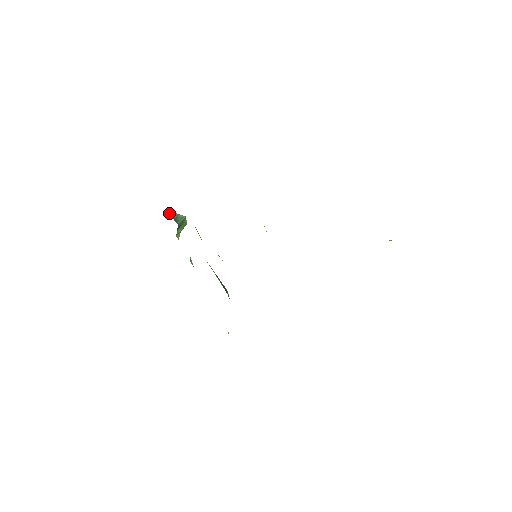
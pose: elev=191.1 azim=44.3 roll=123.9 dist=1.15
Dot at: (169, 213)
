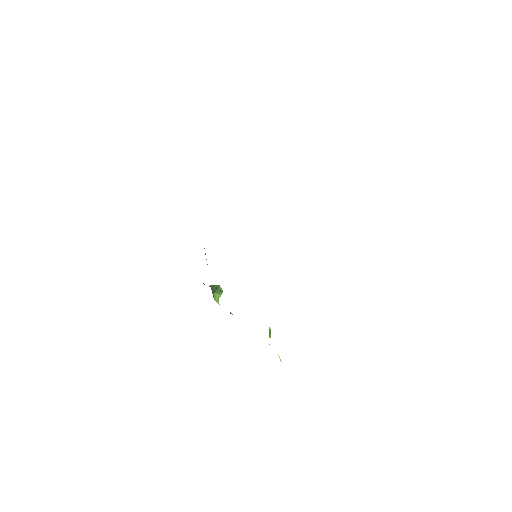
Dot at: occluded
